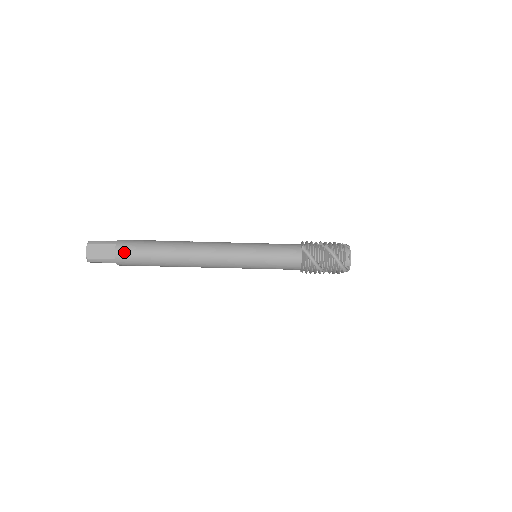
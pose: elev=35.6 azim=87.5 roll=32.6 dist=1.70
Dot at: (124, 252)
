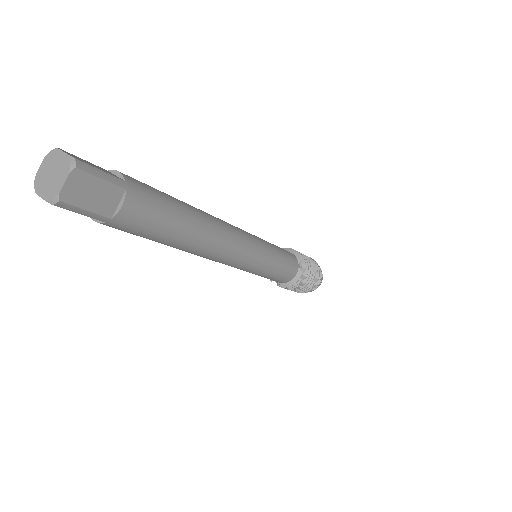
Dot at: (136, 212)
